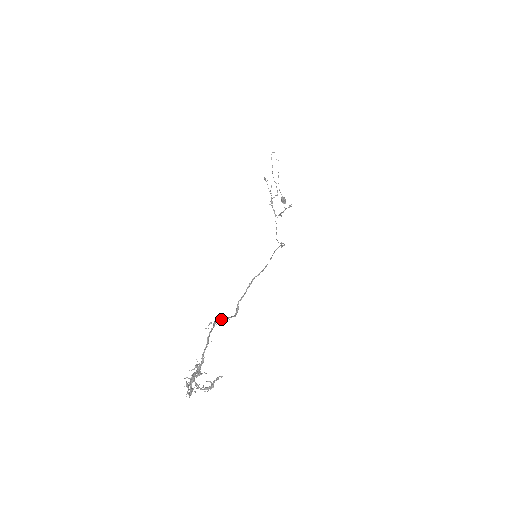
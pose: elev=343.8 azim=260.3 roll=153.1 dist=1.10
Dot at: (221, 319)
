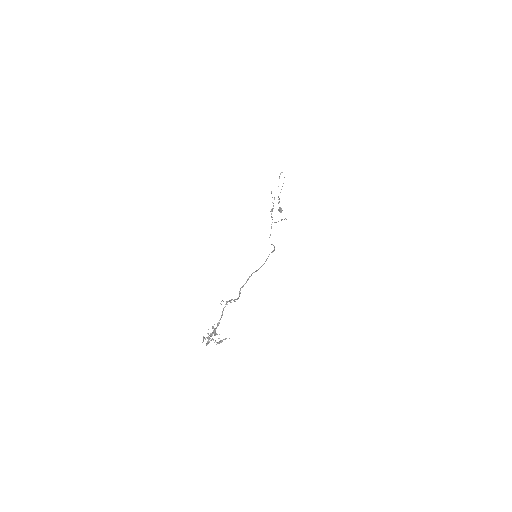
Dot at: (231, 300)
